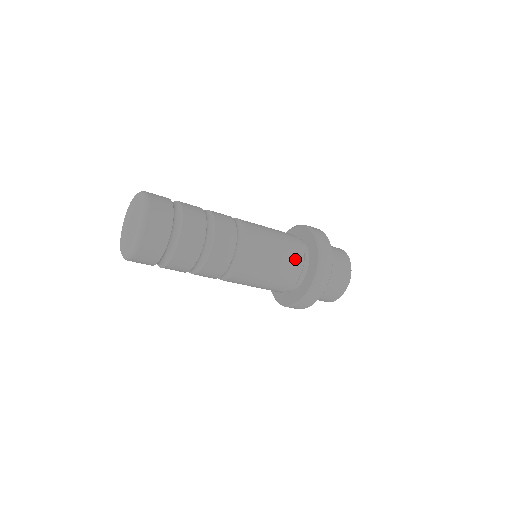
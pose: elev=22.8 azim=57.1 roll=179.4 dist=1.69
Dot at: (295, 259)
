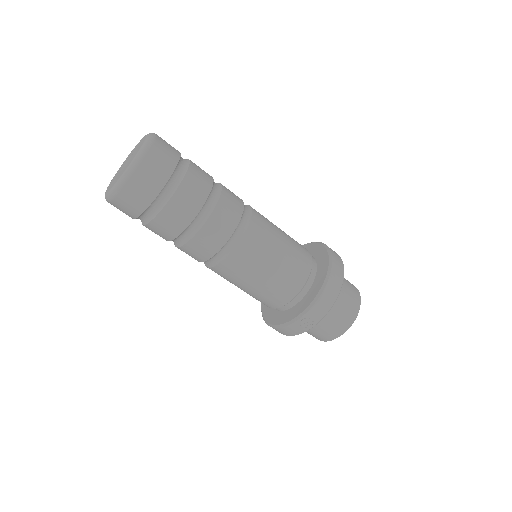
Dot at: (303, 257)
